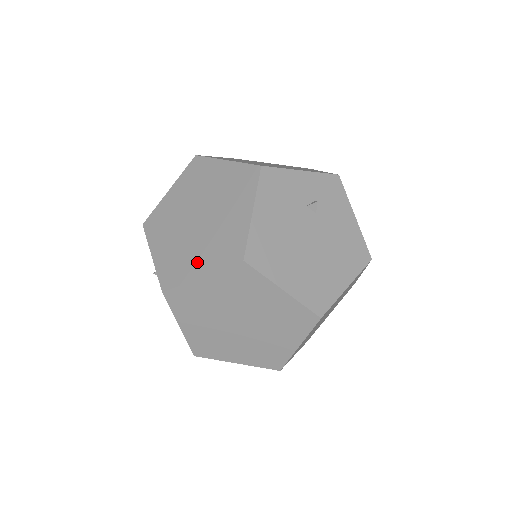
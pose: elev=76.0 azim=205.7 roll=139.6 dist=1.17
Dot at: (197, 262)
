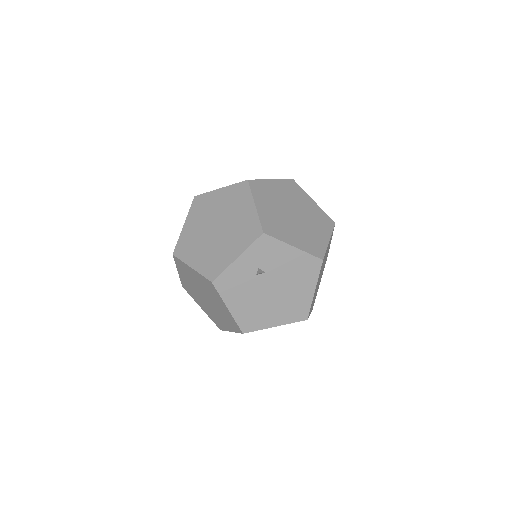
Dot at: (223, 323)
